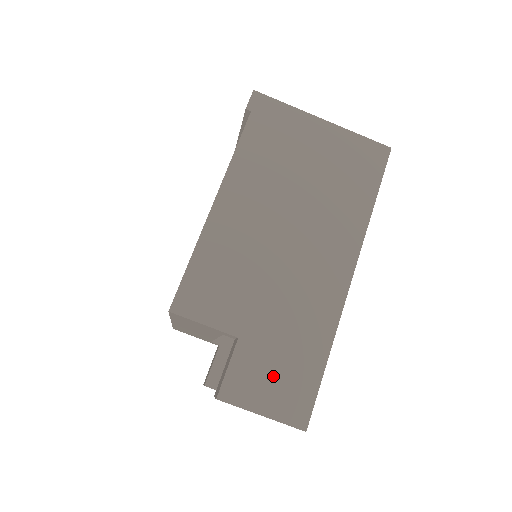
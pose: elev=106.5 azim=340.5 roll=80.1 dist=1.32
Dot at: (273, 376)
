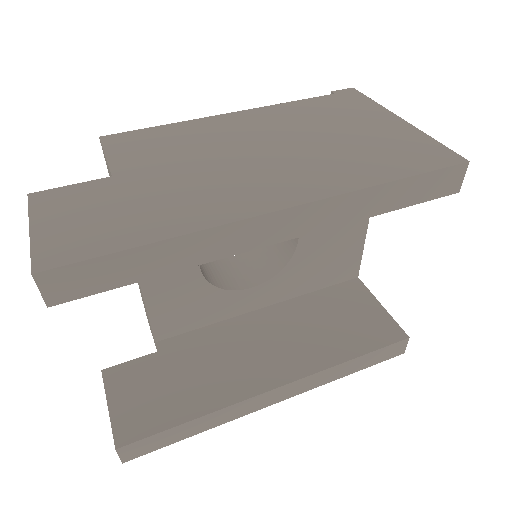
Dot at: (89, 215)
